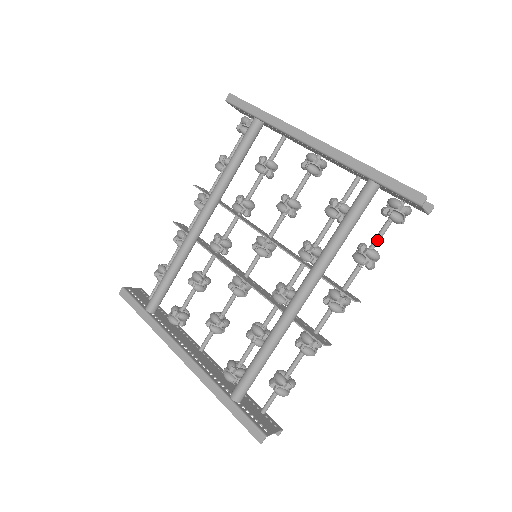
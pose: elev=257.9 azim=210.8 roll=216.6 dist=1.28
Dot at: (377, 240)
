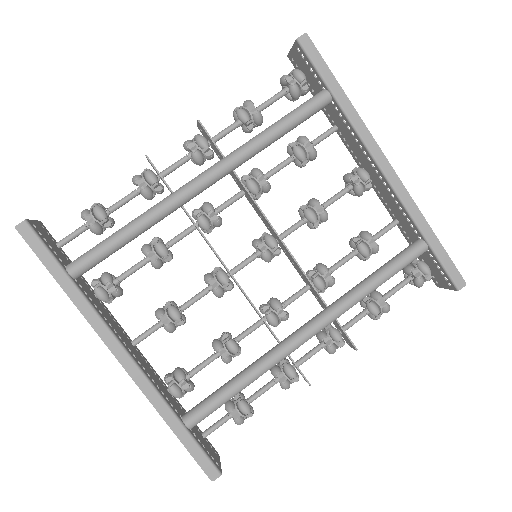
Dot at: (392, 294)
